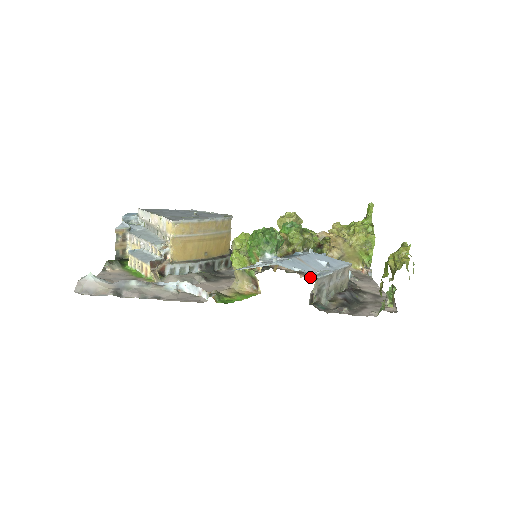
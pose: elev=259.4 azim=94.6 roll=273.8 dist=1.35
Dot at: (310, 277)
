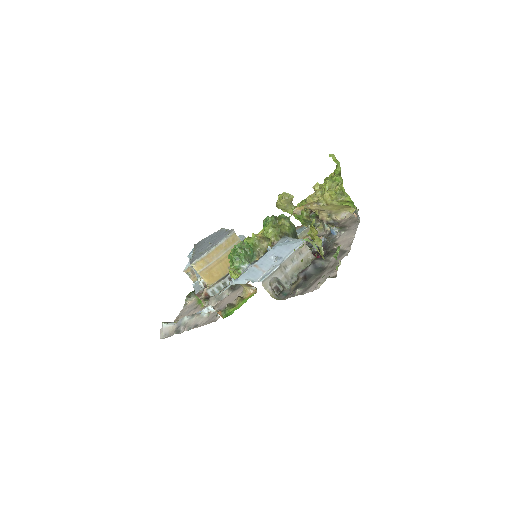
Dot at: occluded
